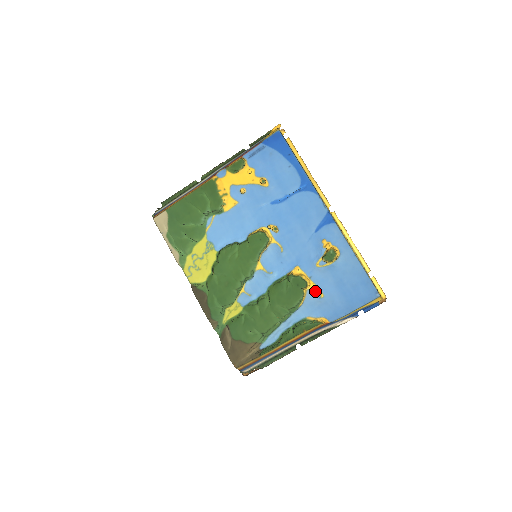
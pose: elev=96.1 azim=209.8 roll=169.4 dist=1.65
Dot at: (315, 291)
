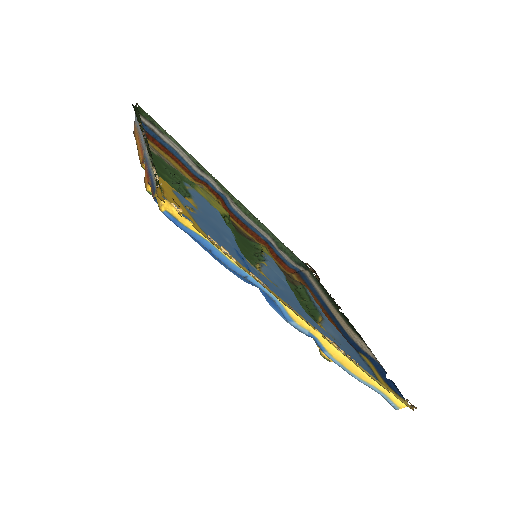
Dot at: (328, 333)
